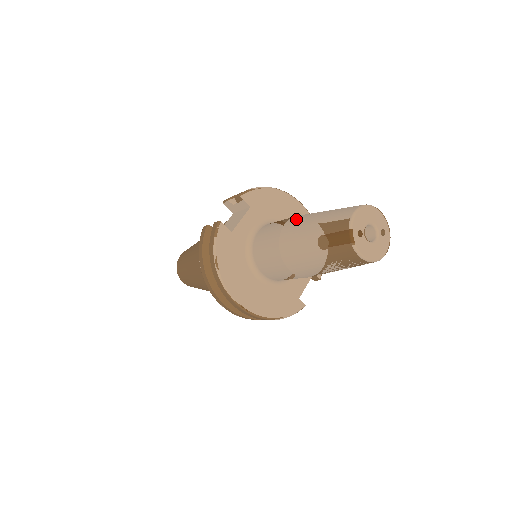
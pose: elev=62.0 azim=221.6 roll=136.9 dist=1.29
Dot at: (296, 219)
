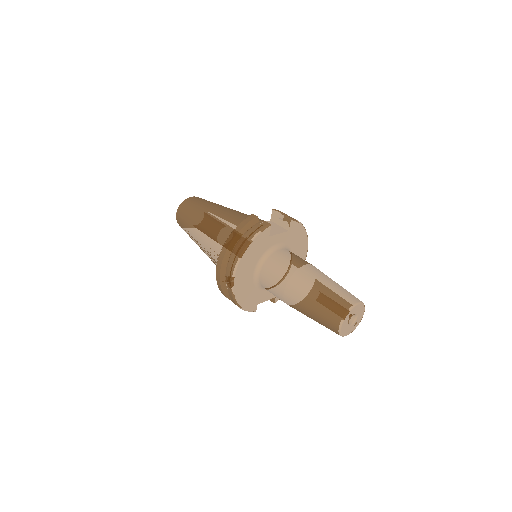
Dot at: (315, 269)
